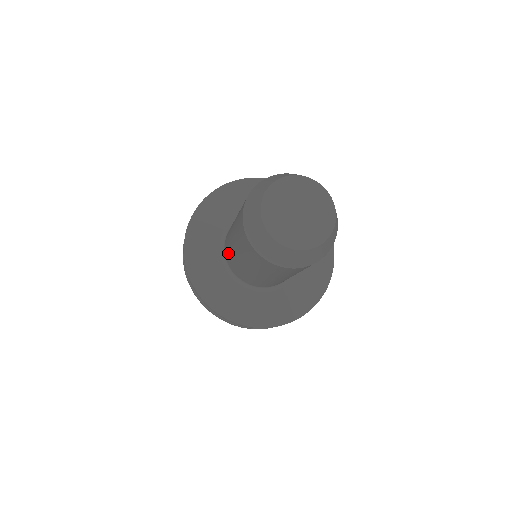
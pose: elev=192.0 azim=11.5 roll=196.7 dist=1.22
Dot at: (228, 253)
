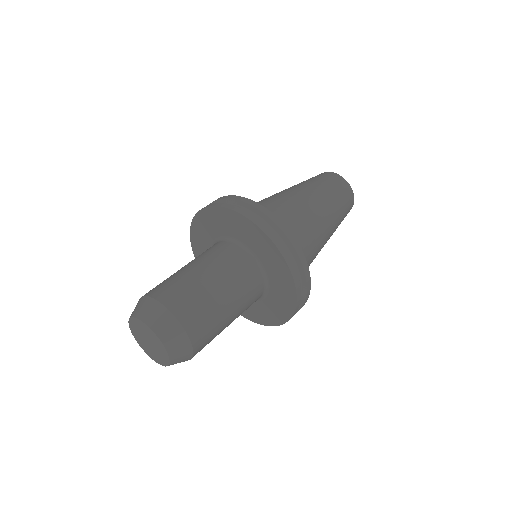
Dot at: occluded
